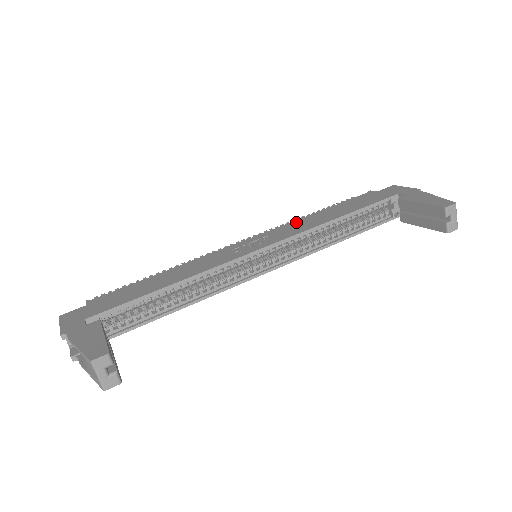
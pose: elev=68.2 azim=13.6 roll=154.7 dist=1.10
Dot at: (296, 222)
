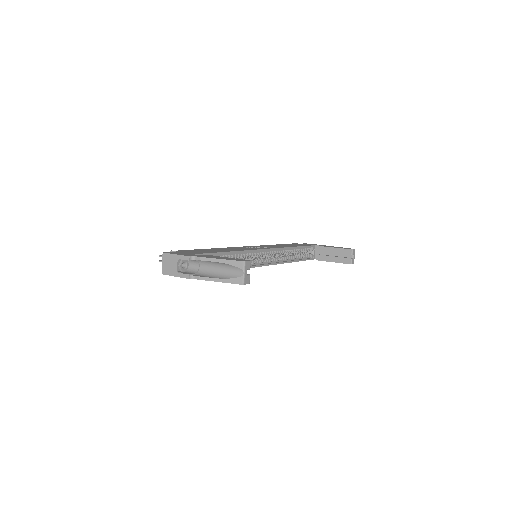
Dot at: (269, 245)
